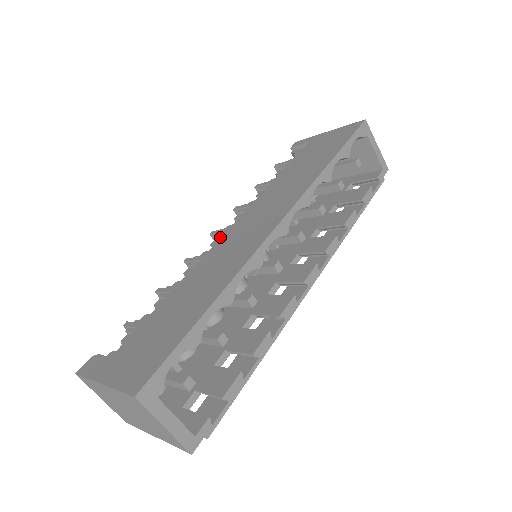
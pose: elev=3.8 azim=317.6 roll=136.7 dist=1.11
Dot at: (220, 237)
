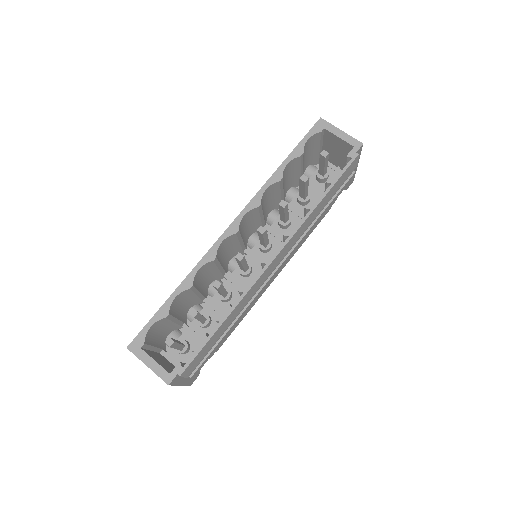
Dot at: occluded
